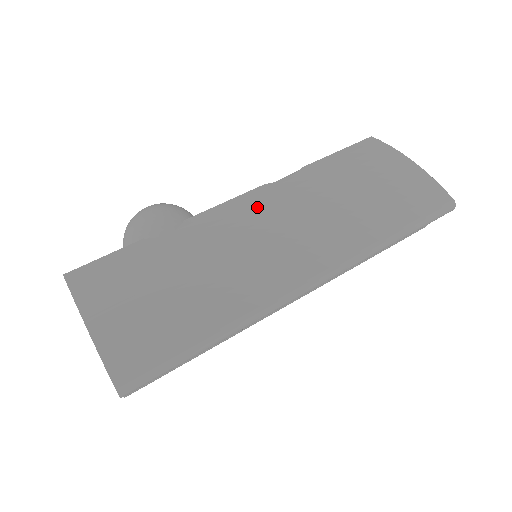
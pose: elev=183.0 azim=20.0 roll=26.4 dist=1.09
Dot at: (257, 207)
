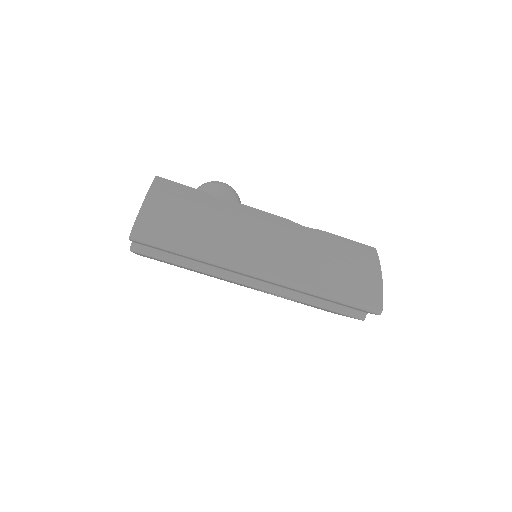
Dot at: (274, 224)
